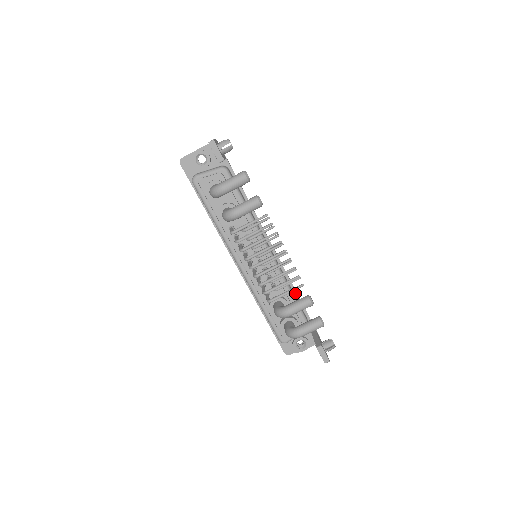
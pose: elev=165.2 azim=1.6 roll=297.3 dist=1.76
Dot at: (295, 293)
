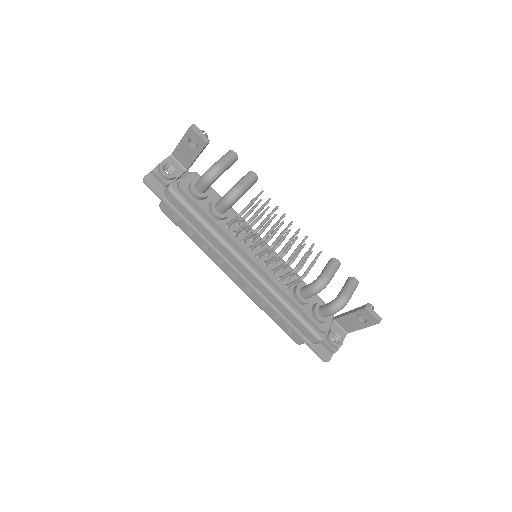
Dot at: occluded
